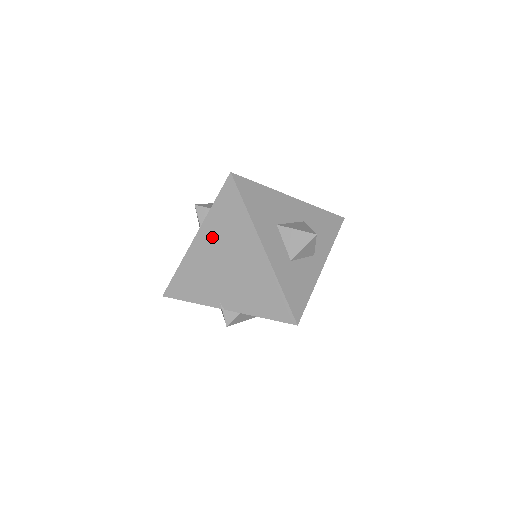
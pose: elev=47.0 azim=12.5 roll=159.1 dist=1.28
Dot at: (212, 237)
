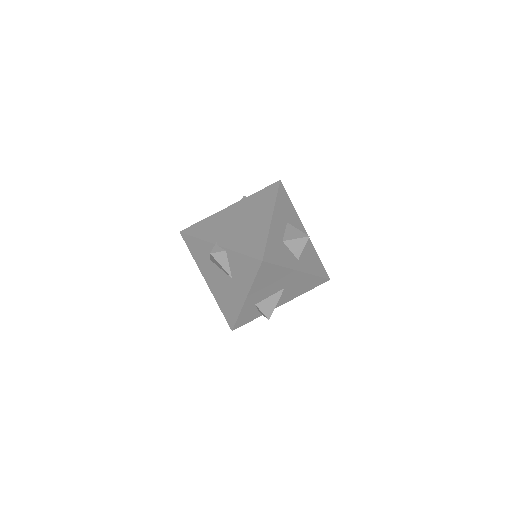
Dot at: (243, 207)
